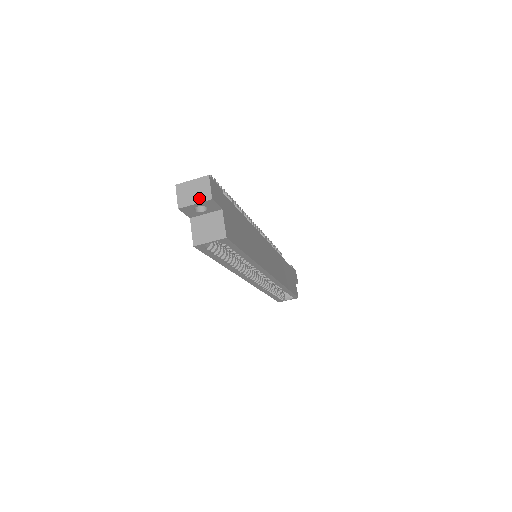
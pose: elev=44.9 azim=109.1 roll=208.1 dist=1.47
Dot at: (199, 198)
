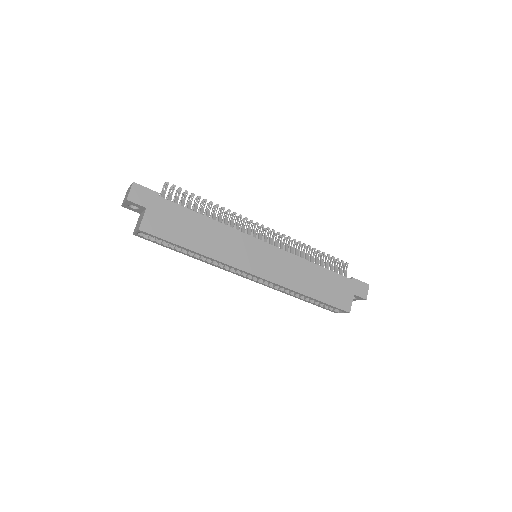
Dot at: occluded
